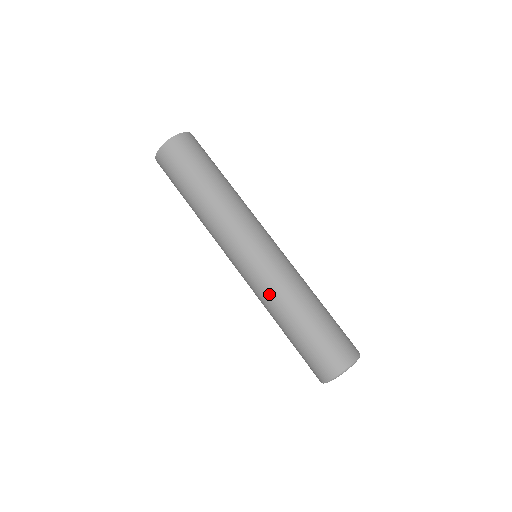
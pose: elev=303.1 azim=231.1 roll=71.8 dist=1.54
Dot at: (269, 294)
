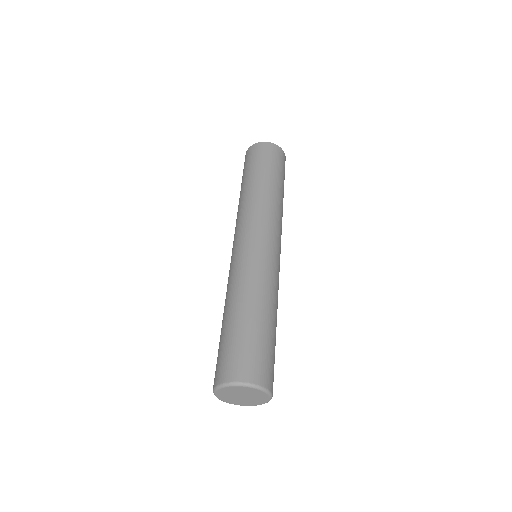
Dot at: (231, 281)
